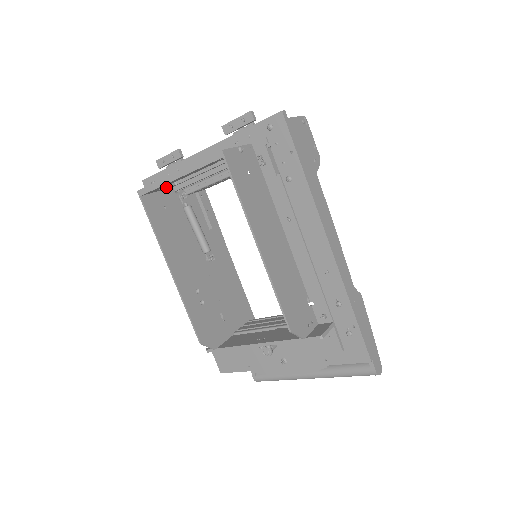
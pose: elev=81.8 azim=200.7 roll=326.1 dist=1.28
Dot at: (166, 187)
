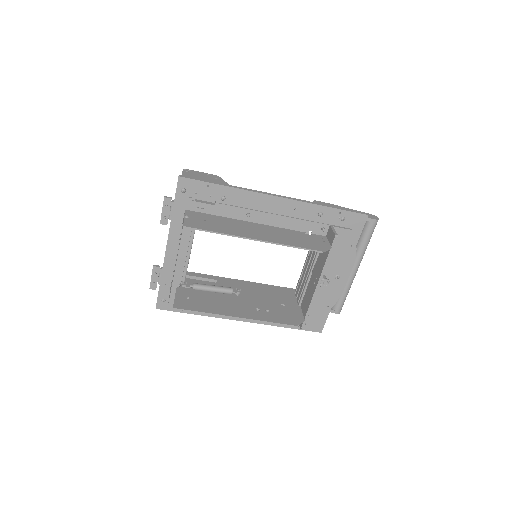
Dot at: occluded
